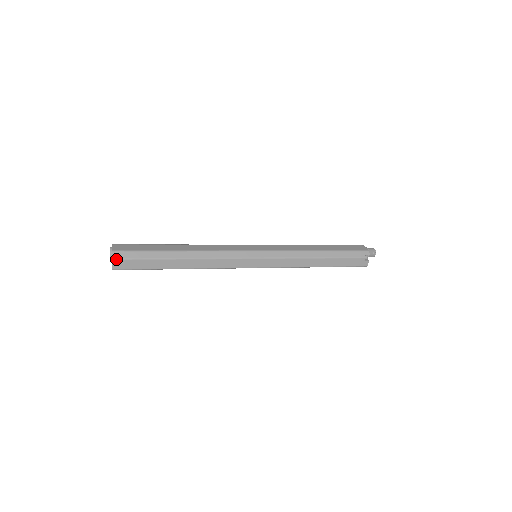
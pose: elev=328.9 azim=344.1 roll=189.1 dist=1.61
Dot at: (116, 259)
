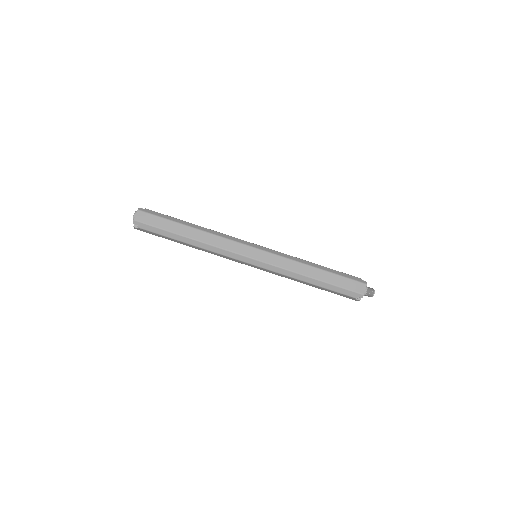
Dot at: occluded
